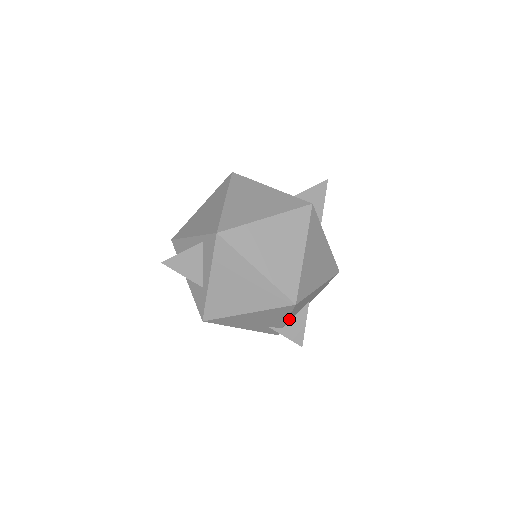
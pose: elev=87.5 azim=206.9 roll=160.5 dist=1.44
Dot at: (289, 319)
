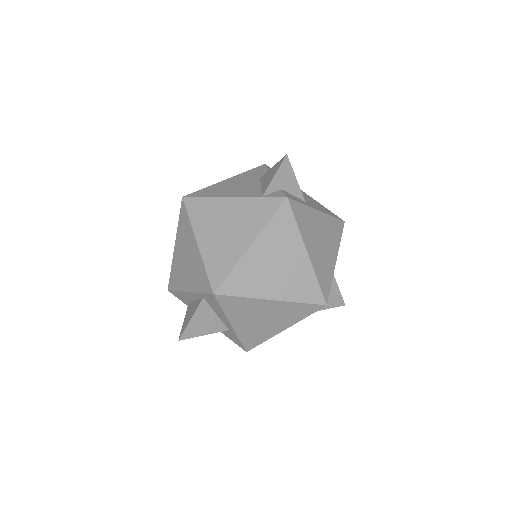
Dot at: occluded
